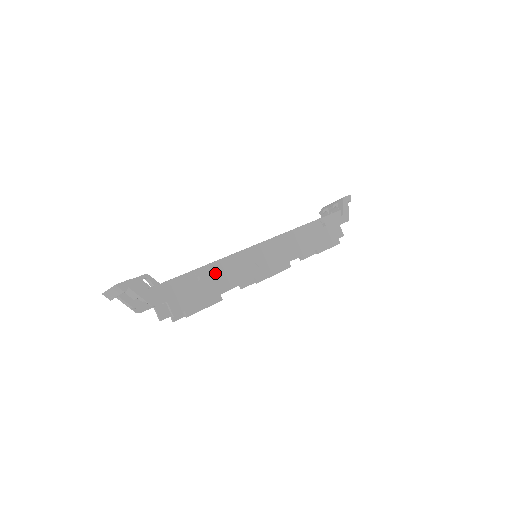
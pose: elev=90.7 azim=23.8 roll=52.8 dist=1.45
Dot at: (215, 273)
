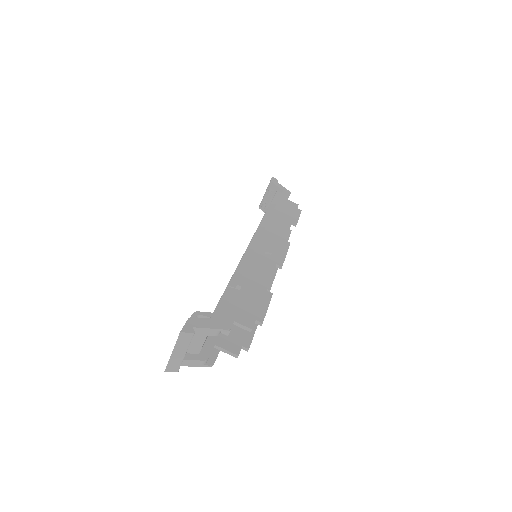
Dot at: (246, 276)
